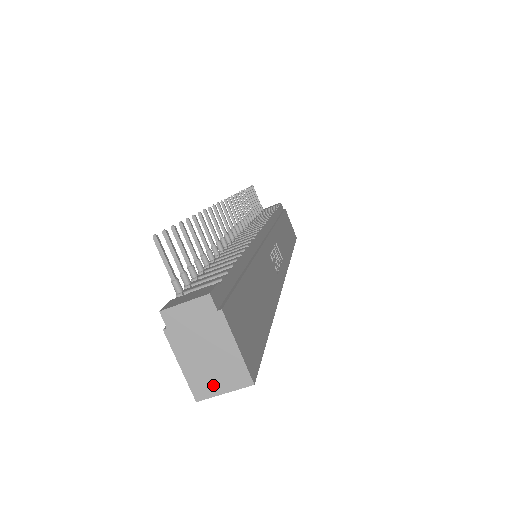
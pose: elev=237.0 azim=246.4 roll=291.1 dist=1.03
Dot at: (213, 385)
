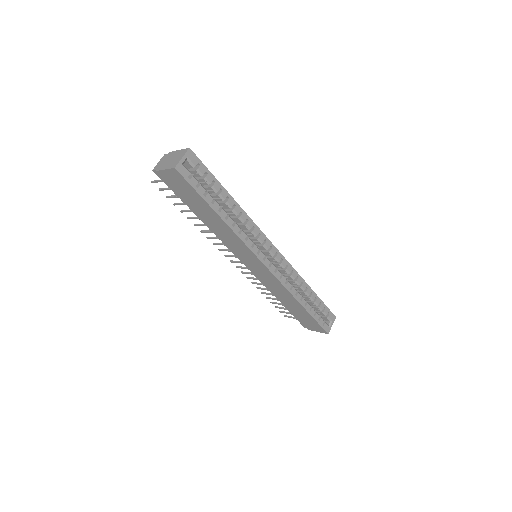
Dot at: (177, 161)
